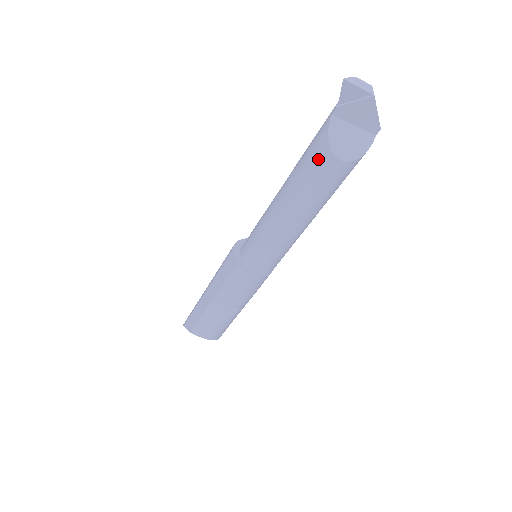
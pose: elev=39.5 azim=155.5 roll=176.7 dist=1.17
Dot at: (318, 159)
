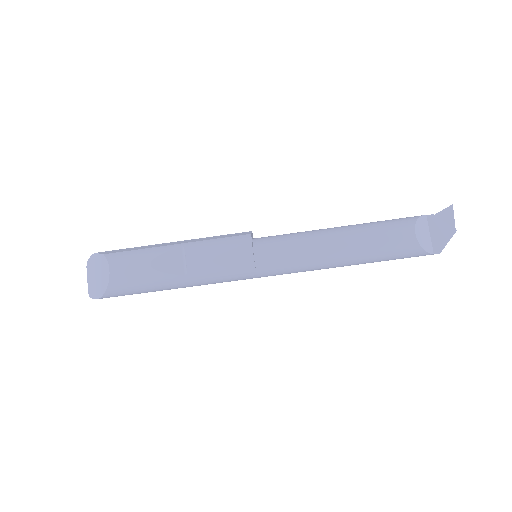
Dot at: (400, 222)
